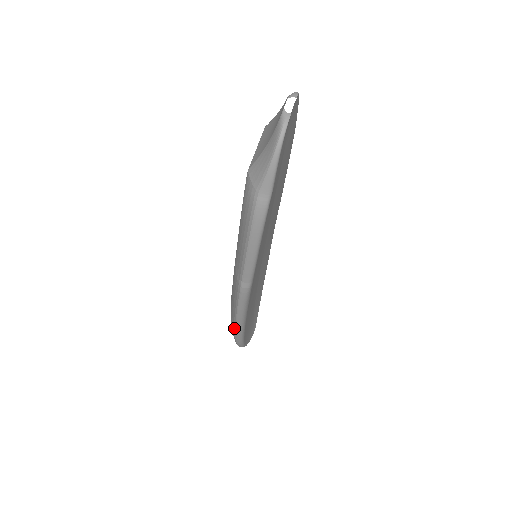
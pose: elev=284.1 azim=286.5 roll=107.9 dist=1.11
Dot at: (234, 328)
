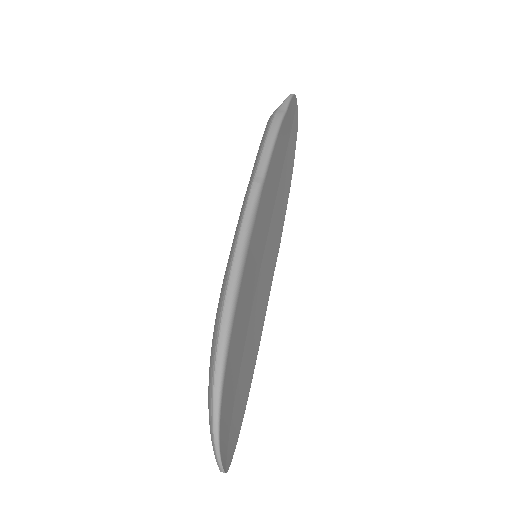
Dot at: (227, 282)
